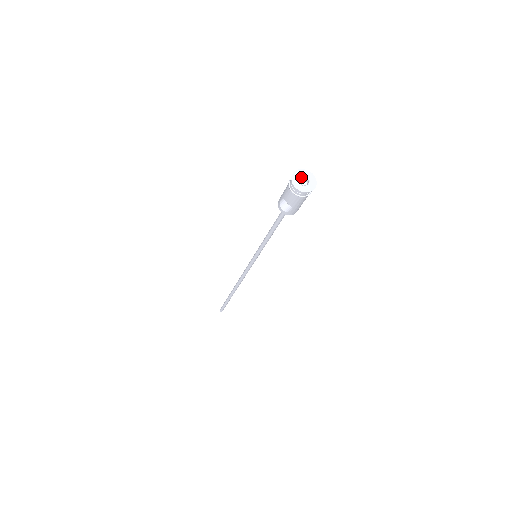
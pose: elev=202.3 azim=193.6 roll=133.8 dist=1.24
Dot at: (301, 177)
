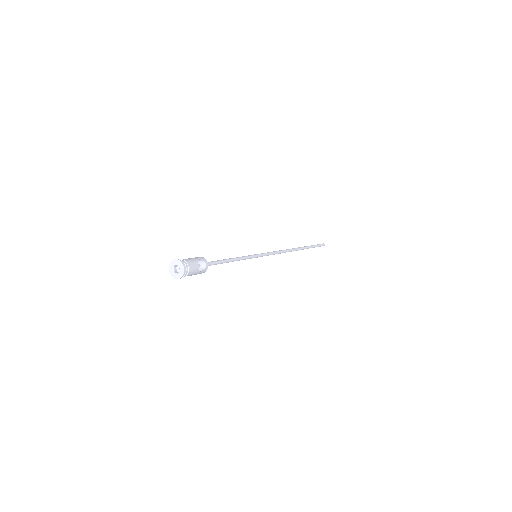
Dot at: (178, 265)
